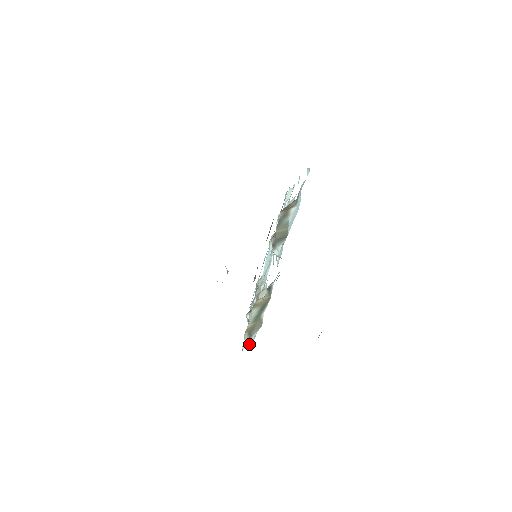
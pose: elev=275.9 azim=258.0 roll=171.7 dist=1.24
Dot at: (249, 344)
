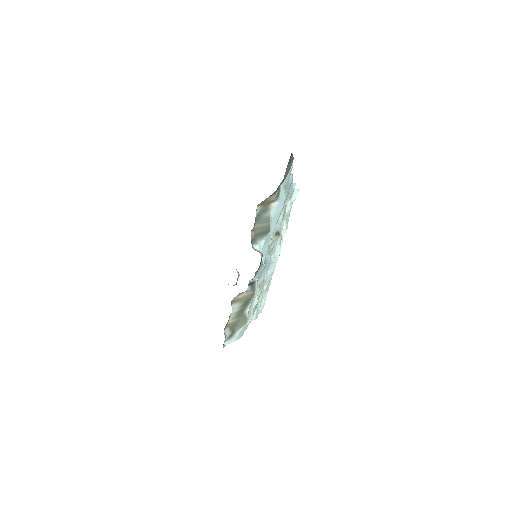
Dot at: (233, 340)
